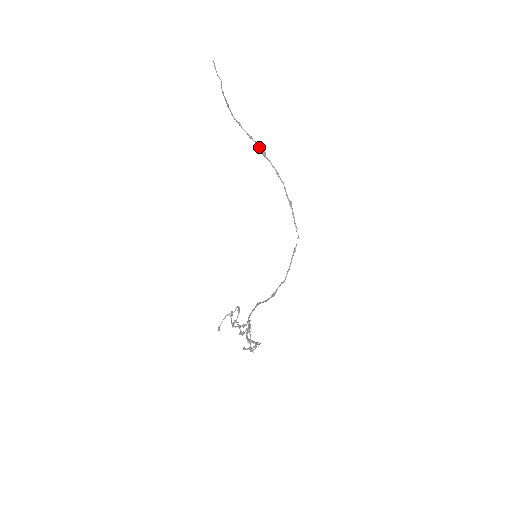
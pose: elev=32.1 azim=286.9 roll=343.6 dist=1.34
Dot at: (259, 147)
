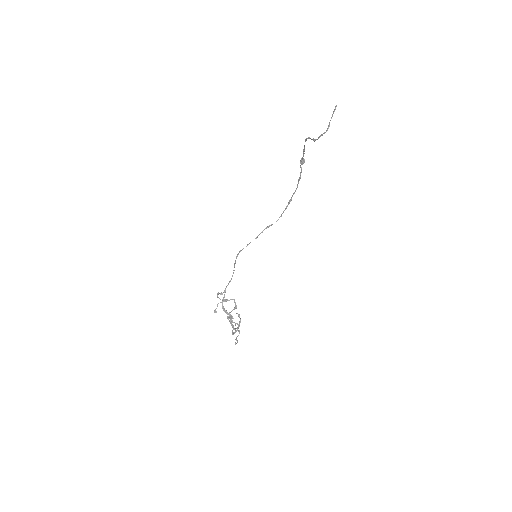
Dot at: (303, 158)
